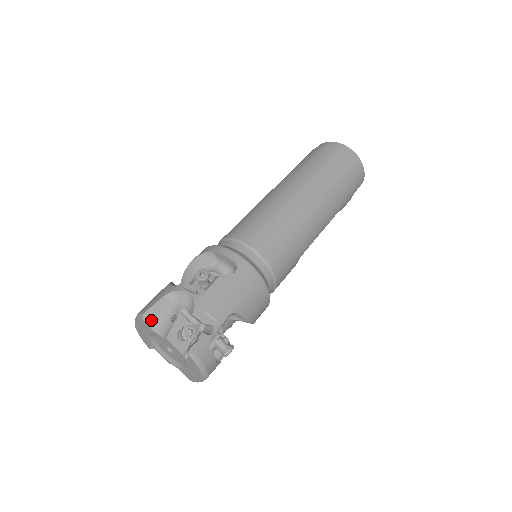
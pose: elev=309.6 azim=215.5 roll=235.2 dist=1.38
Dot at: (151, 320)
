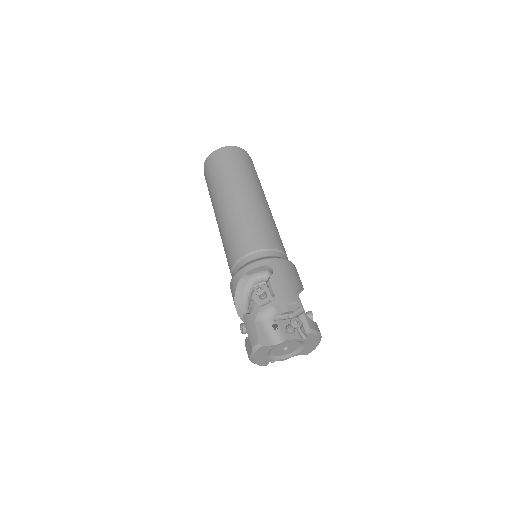
Dot at: (265, 341)
